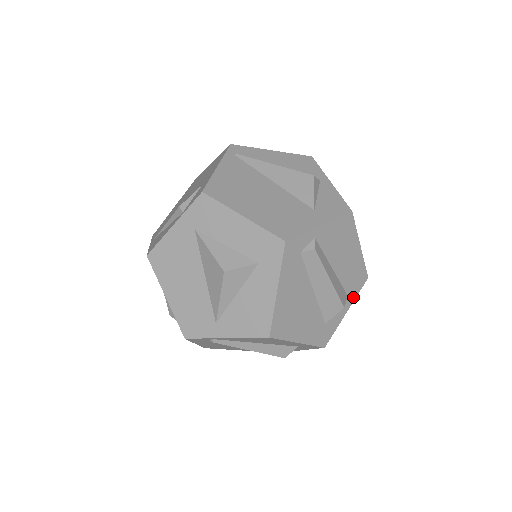
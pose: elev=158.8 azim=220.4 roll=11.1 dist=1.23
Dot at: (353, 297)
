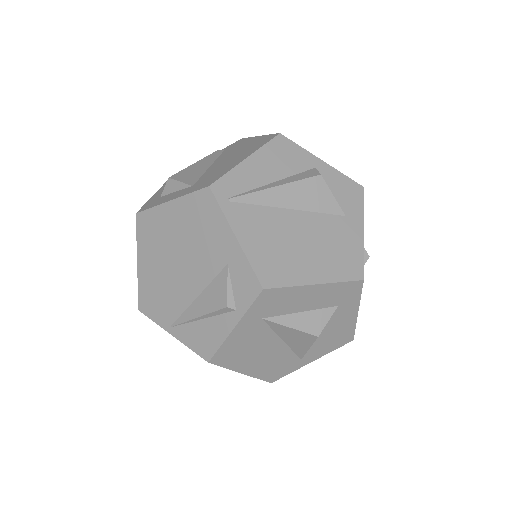
Dot at: occluded
